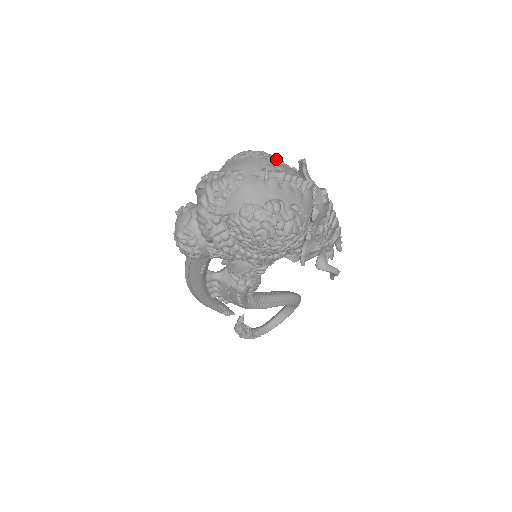
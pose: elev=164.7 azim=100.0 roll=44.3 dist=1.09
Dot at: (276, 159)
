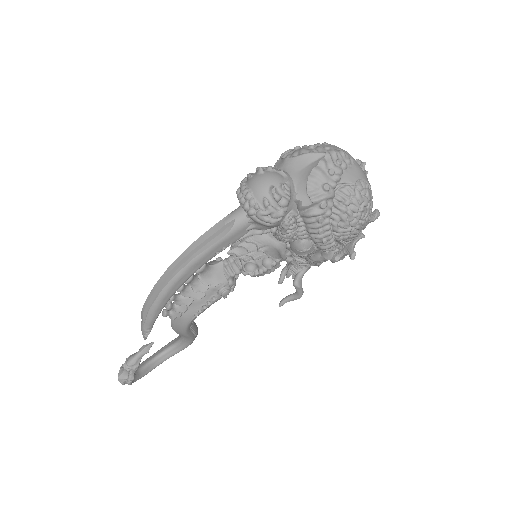
Dot at: occluded
